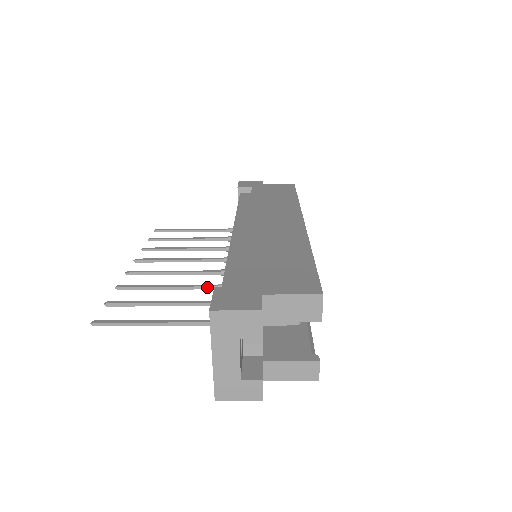
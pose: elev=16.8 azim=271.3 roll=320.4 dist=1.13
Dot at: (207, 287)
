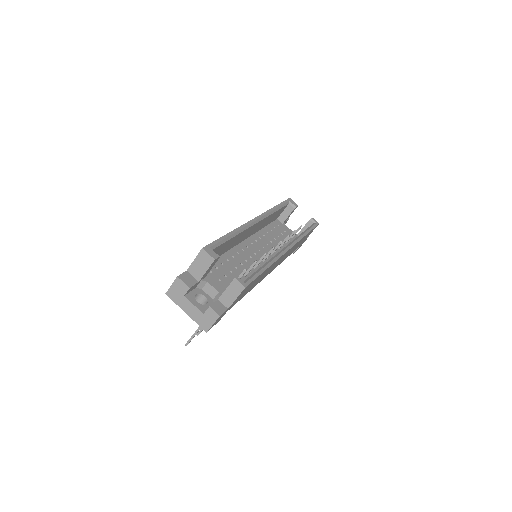
Dot at: occluded
